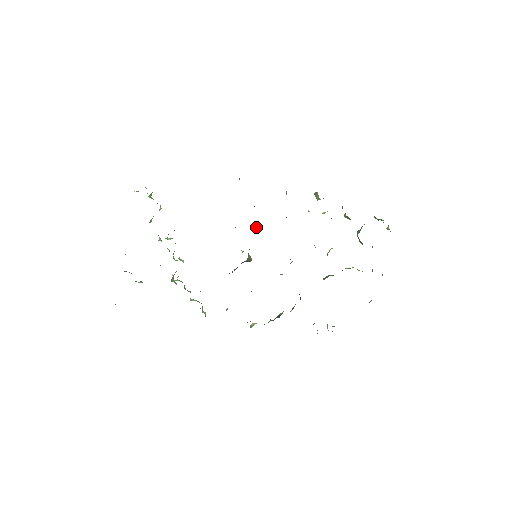
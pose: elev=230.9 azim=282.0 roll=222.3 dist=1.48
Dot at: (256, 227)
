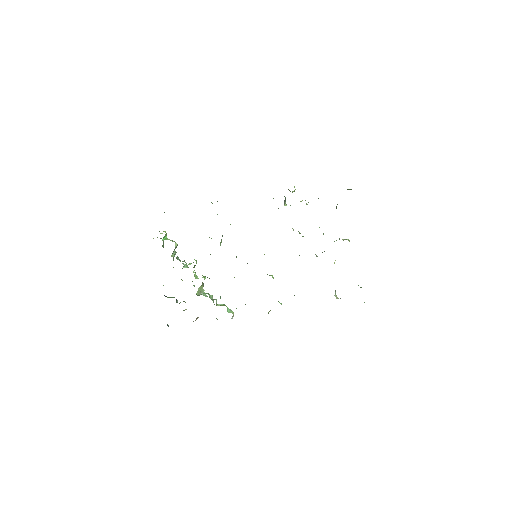
Dot at: occluded
